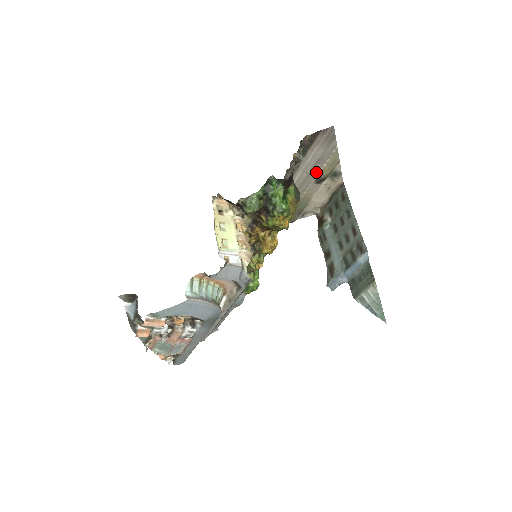
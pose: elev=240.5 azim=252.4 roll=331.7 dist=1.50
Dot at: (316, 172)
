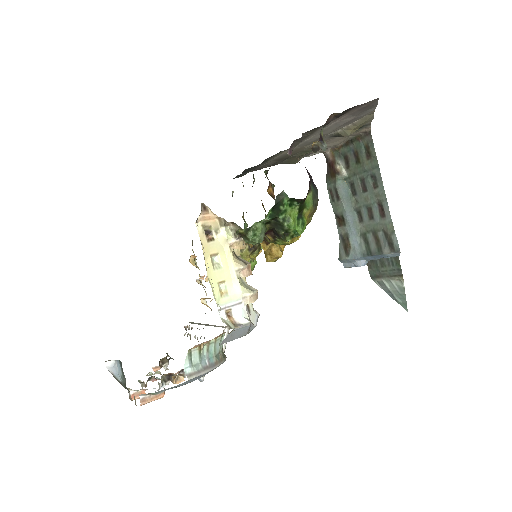
Dot at: occluded
